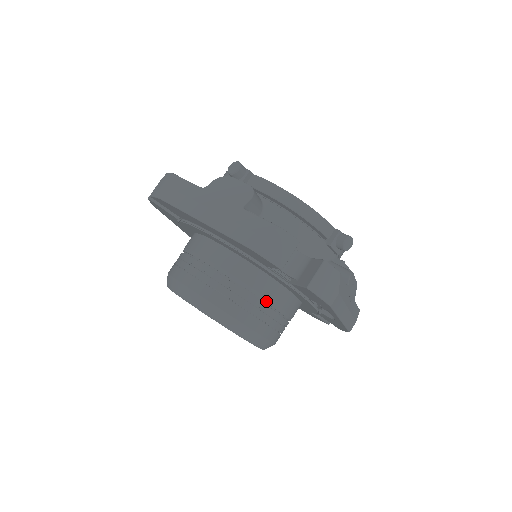
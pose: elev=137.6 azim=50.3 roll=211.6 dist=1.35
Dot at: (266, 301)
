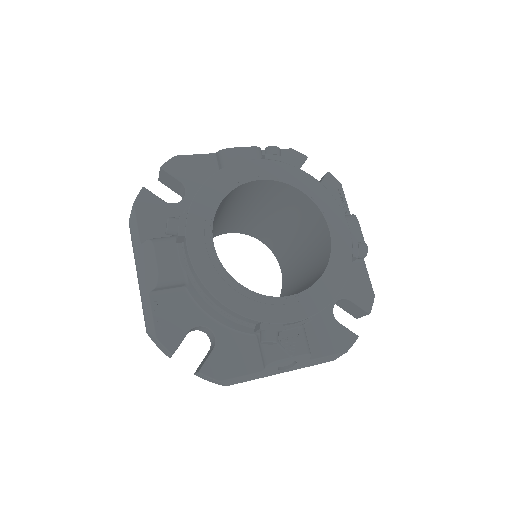
Dot at: occluded
